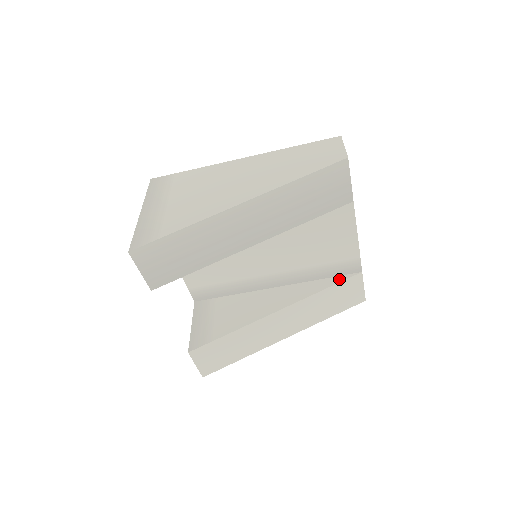
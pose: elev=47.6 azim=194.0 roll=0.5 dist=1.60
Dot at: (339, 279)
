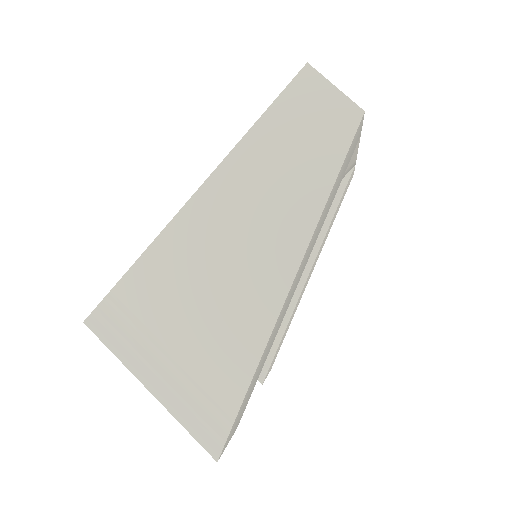
Dot at: (339, 192)
